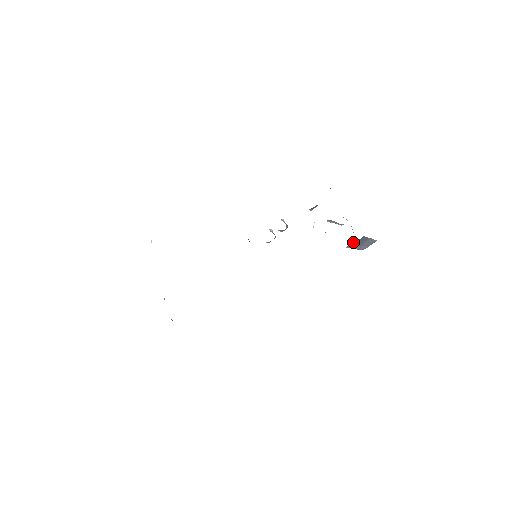
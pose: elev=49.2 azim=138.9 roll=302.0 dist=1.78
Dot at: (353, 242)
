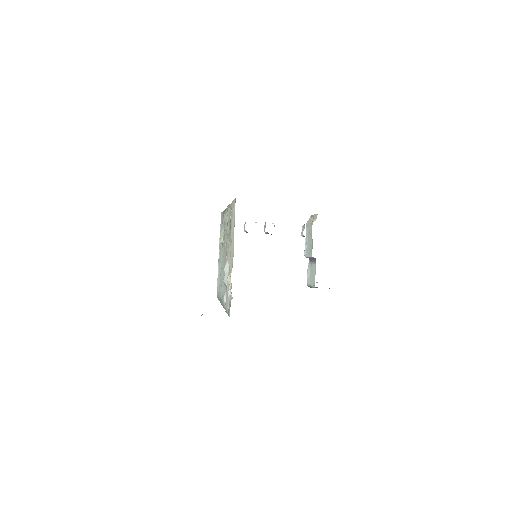
Dot at: occluded
